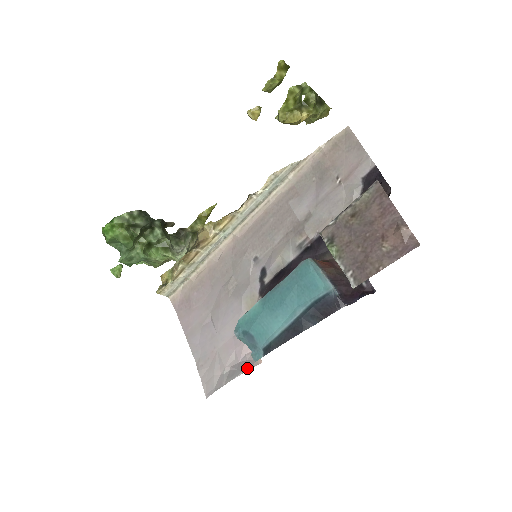
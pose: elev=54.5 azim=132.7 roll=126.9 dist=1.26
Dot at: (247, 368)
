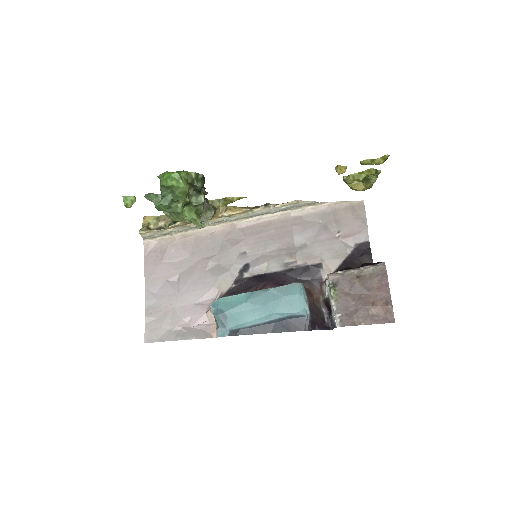
Dot at: (201, 336)
